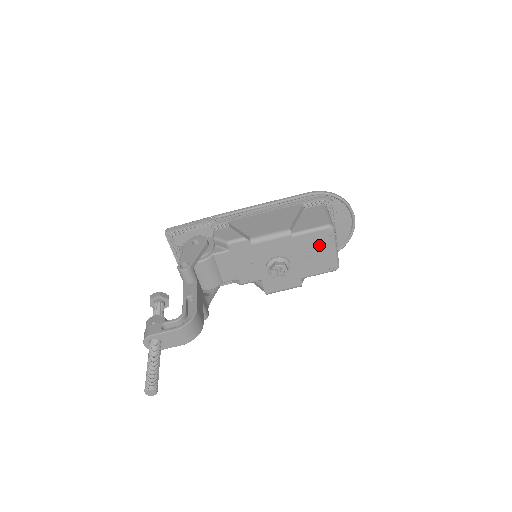
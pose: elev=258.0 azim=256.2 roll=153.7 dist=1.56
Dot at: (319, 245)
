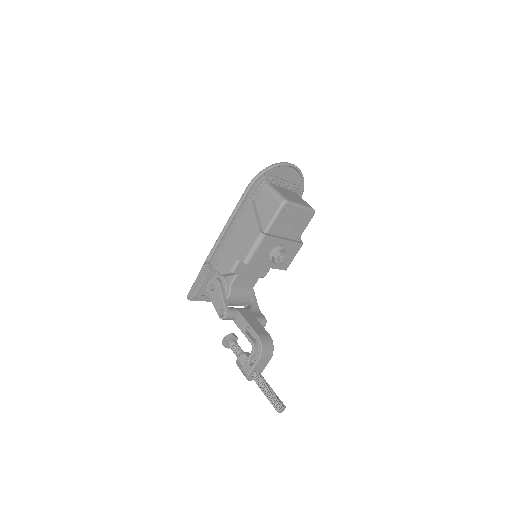
Dot at: (288, 217)
